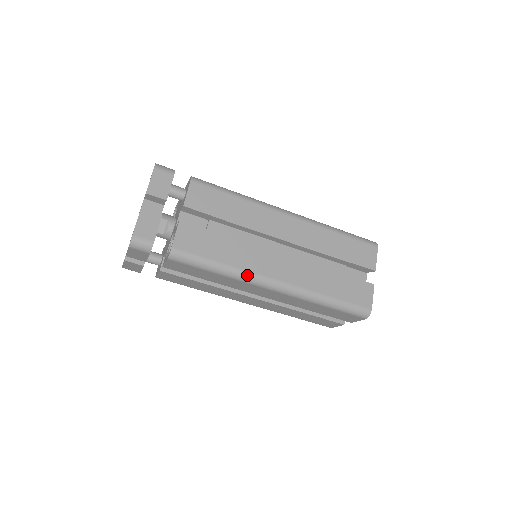
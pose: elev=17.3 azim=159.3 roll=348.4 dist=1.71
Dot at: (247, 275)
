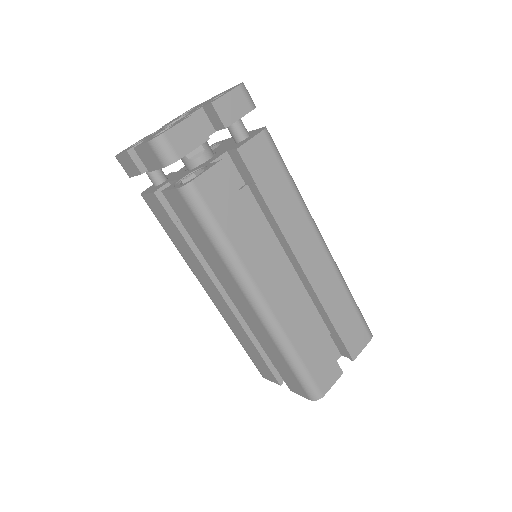
Dot at: (242, 271)
